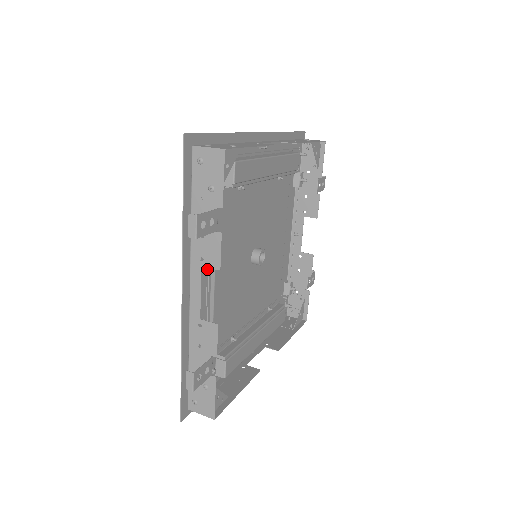
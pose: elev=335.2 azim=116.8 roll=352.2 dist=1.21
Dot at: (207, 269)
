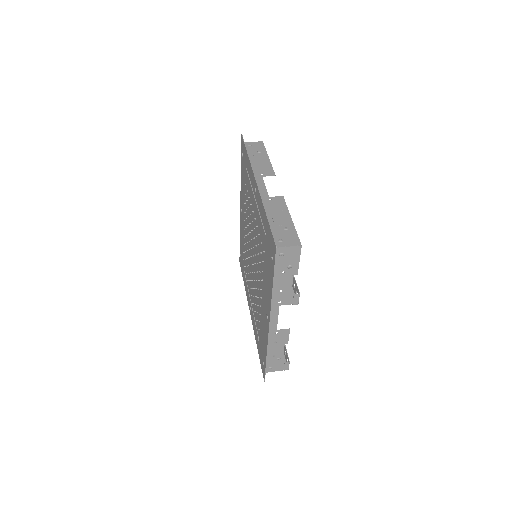
Dot at: occluded
